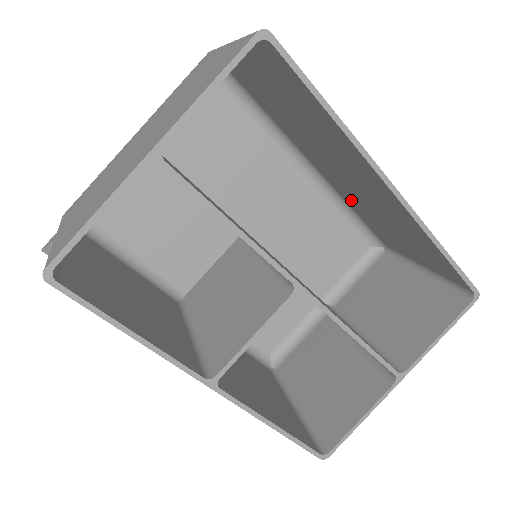
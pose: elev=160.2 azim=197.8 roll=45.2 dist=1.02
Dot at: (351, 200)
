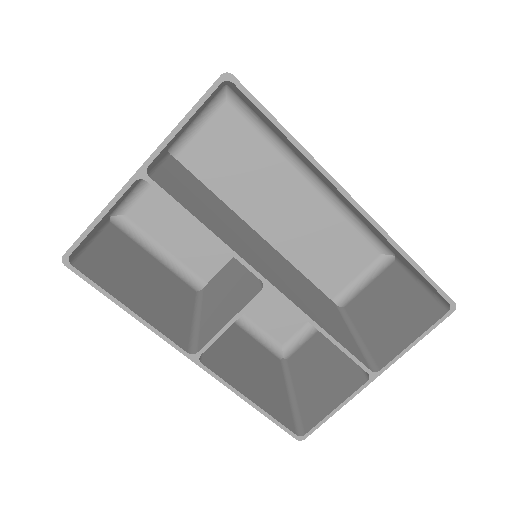
Dot at: occluded
